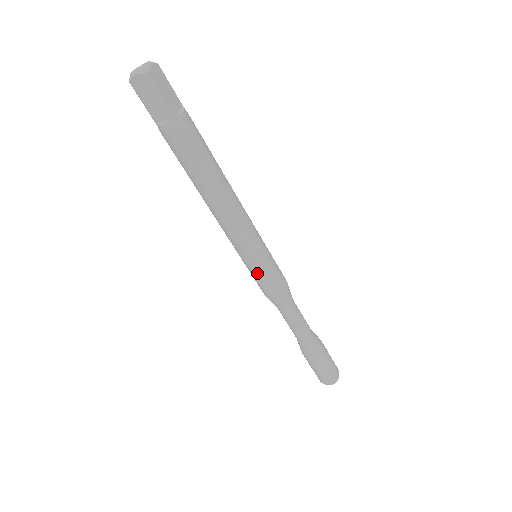
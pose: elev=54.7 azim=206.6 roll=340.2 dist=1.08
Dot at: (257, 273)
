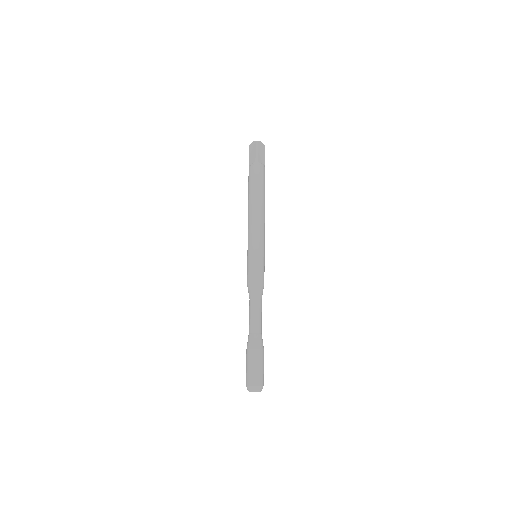
Dot at: (250, 261)
